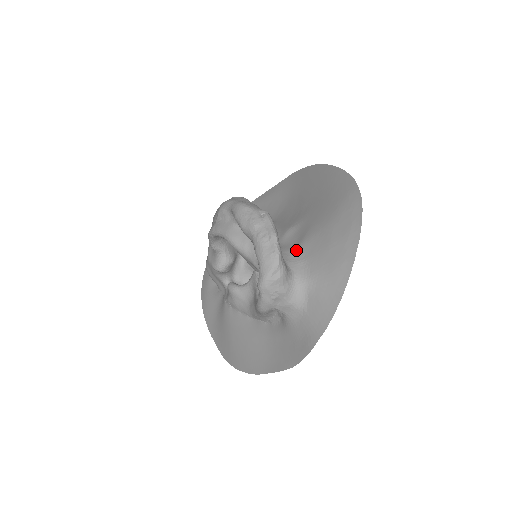
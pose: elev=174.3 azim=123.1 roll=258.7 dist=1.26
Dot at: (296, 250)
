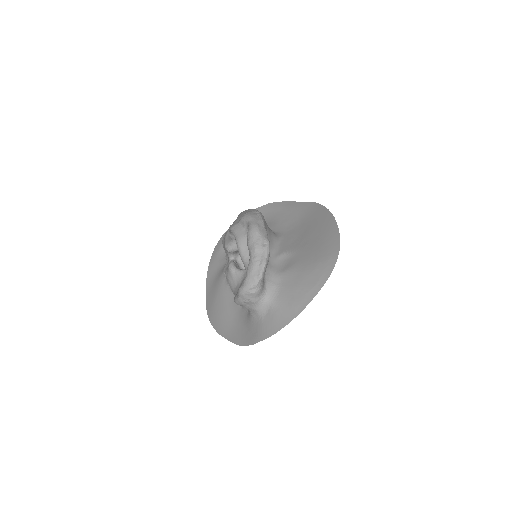
Dot at: (278, 275)
